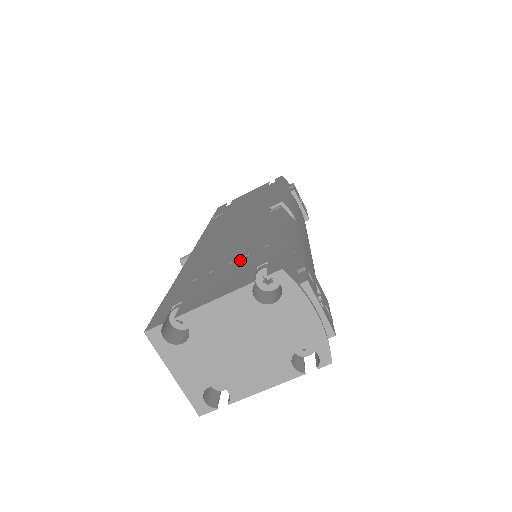
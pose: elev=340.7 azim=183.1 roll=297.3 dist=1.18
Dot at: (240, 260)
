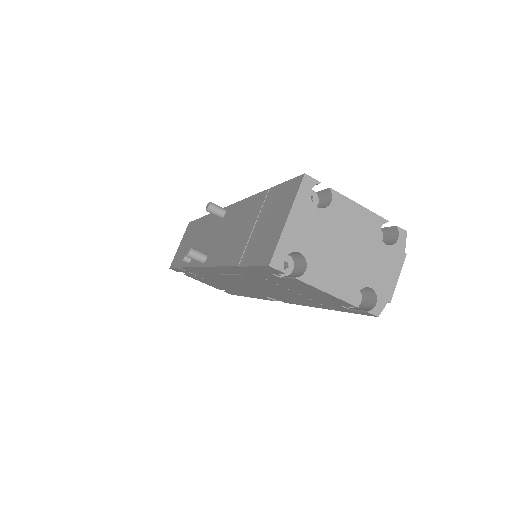
Dot at: occluded
